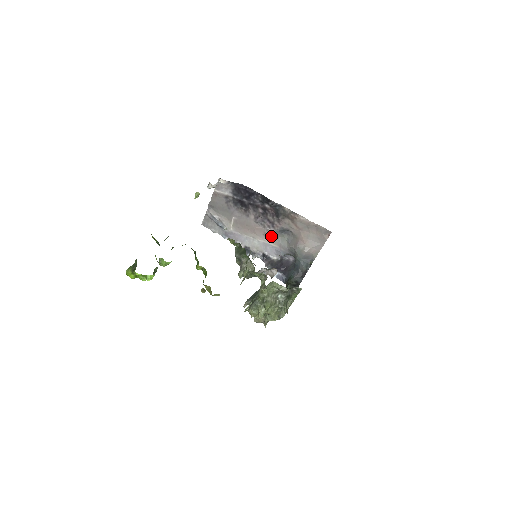
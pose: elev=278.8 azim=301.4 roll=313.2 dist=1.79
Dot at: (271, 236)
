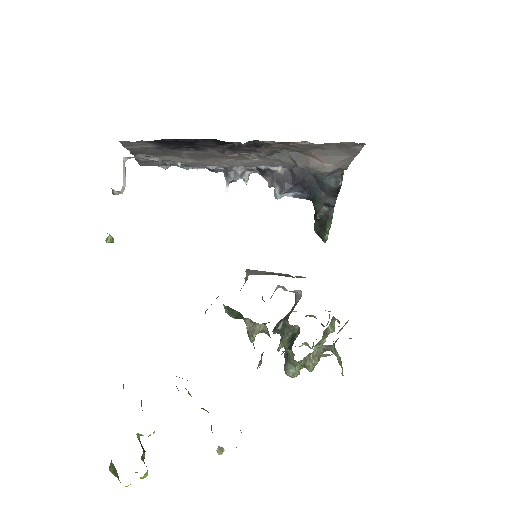
Dot at: (259, 156)
